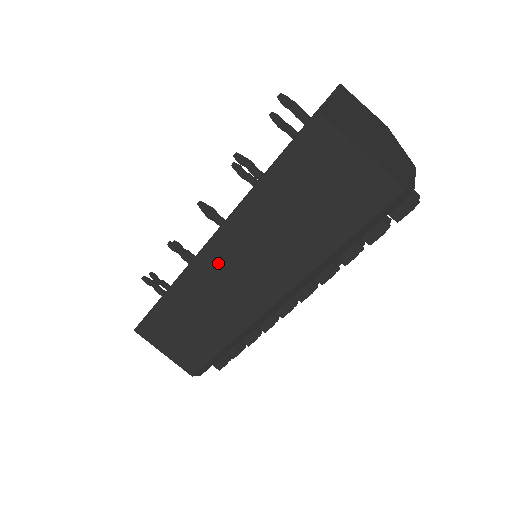
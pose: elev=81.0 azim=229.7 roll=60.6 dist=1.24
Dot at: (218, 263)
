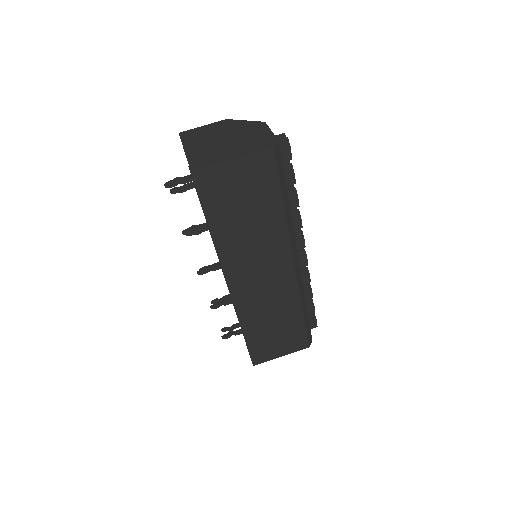
Dot at: (244, 286)
